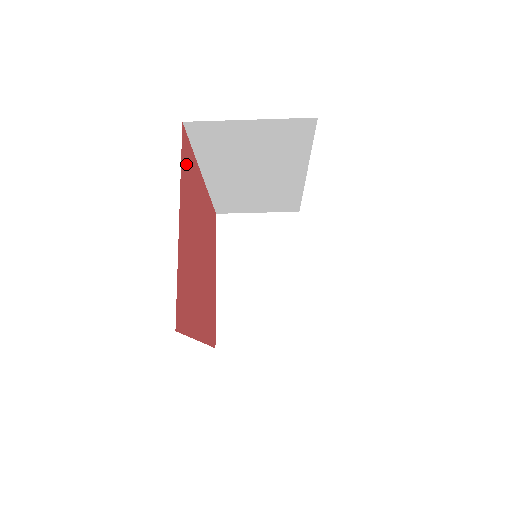
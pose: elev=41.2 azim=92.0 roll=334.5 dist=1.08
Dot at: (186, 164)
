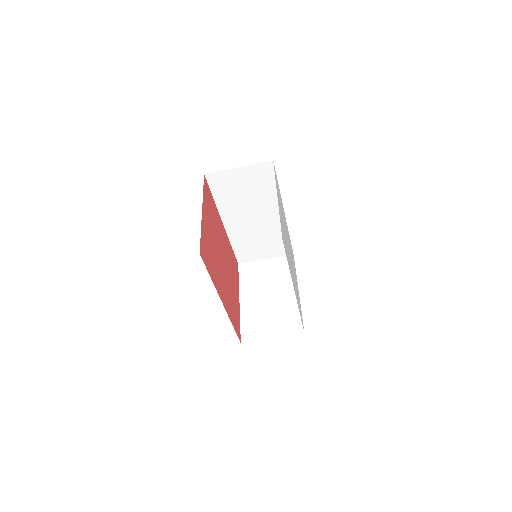
Dot at: (207, 196)
